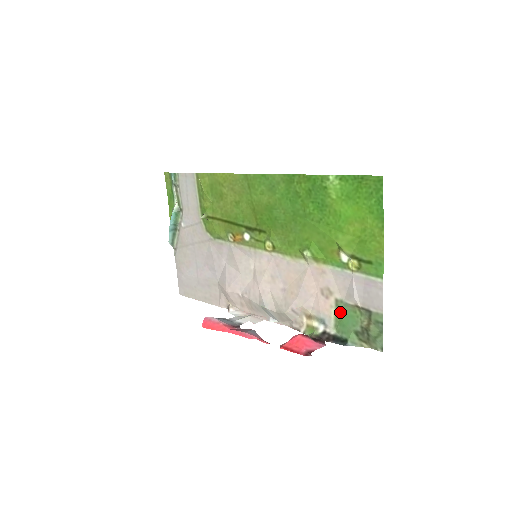
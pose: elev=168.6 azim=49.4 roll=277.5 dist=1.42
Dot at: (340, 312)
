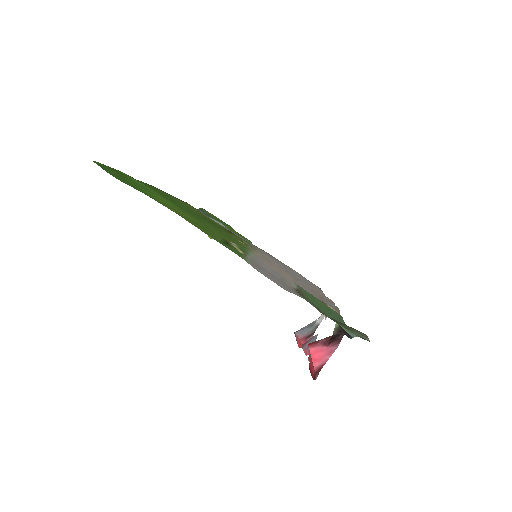
Dot at: (313, 296)
